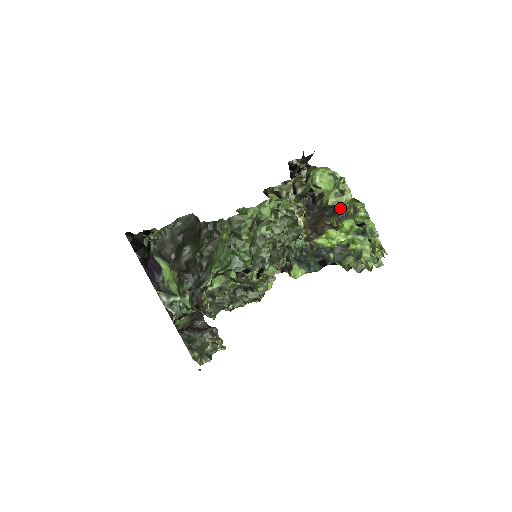
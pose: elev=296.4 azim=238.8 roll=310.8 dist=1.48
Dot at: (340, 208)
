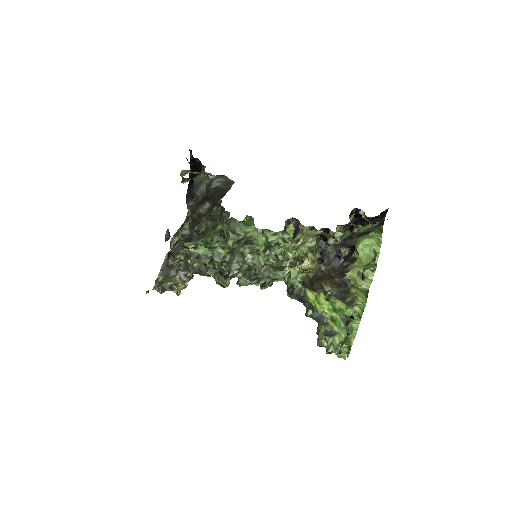
Dot at: (350, 286)
